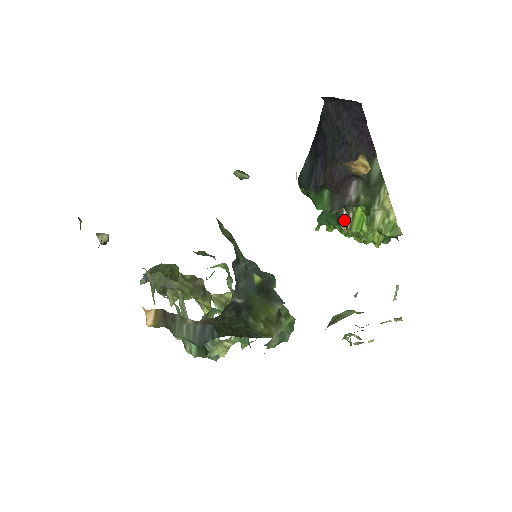
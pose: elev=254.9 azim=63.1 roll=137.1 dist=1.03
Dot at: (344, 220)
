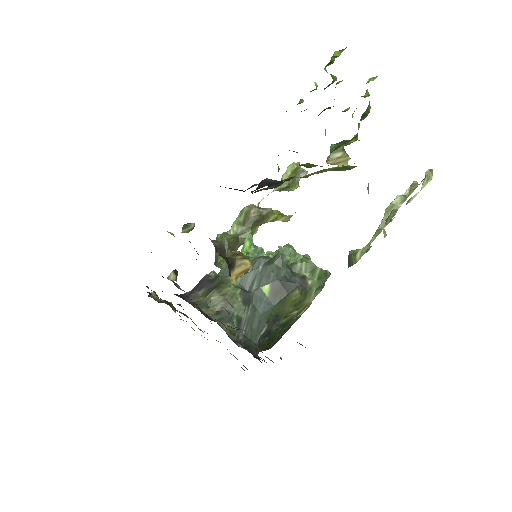
Dot at: occluded
